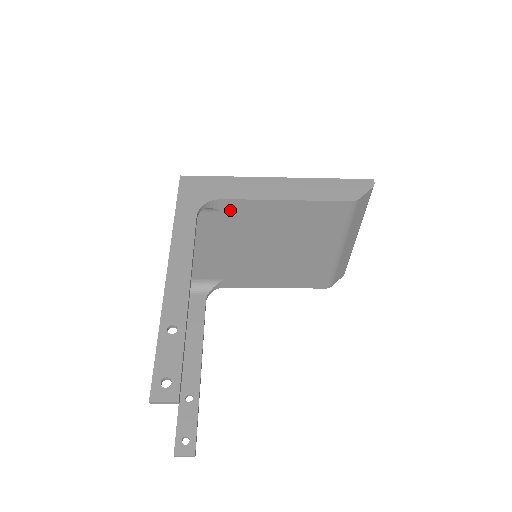
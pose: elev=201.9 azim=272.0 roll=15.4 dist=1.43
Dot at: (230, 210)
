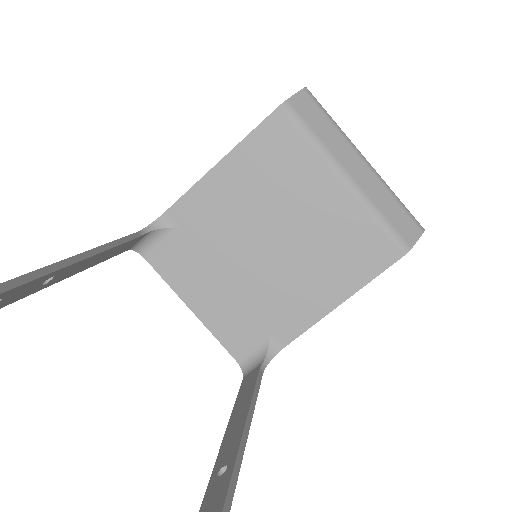
Dot at: (185, 219)
